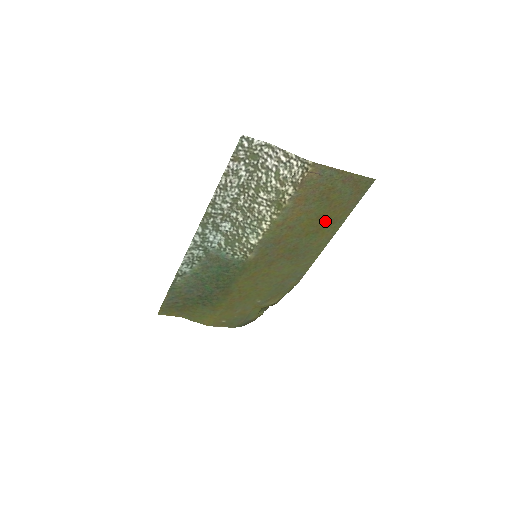
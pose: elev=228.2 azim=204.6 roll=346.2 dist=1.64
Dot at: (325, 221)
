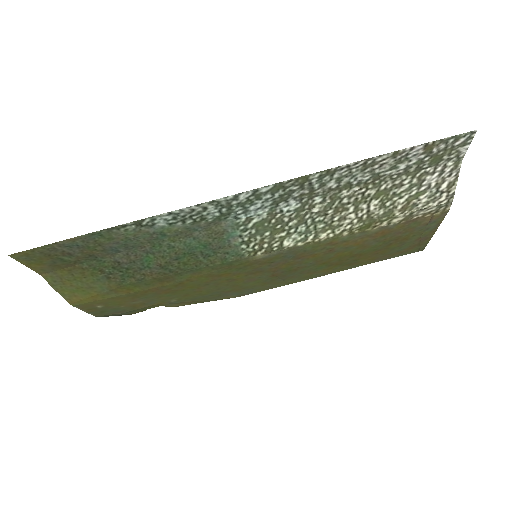
Dot at: (350, 260)
